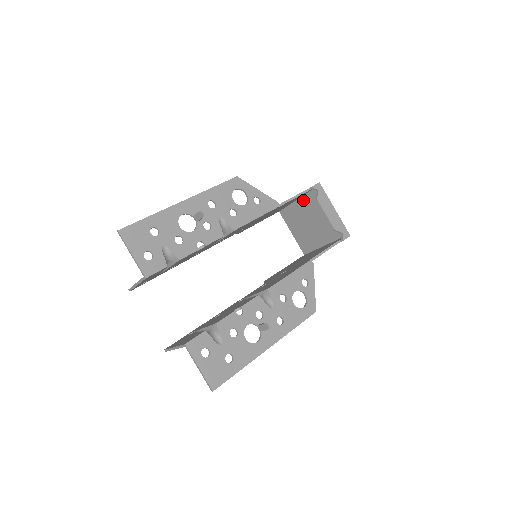
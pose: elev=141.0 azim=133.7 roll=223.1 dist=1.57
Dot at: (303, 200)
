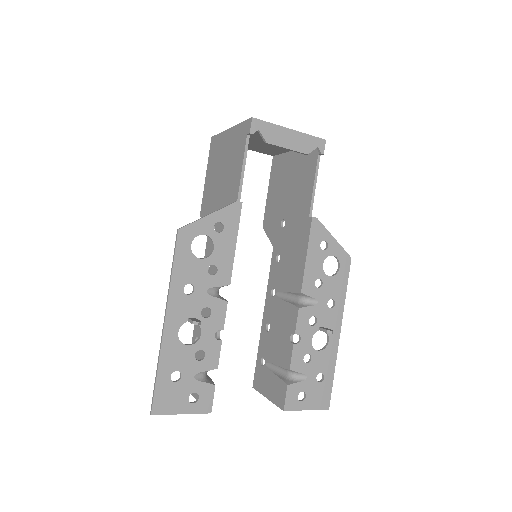
Dot at: occluded
